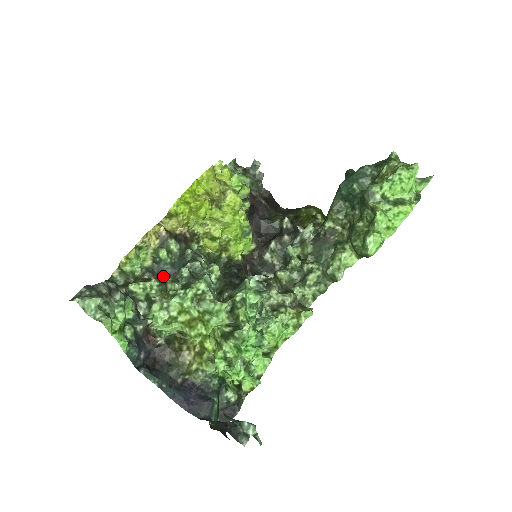
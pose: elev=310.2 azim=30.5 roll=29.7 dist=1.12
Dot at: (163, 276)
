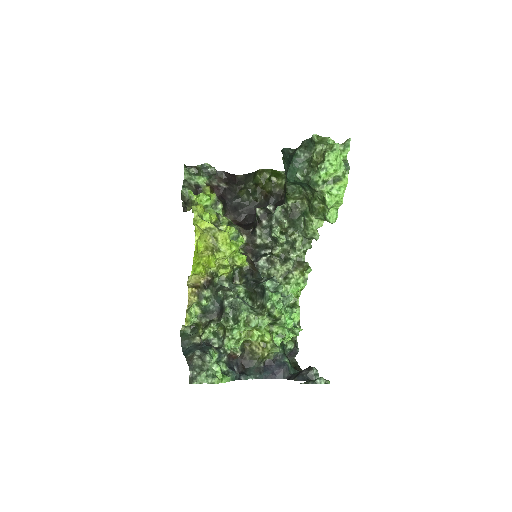
Dot at: (213, 314)
